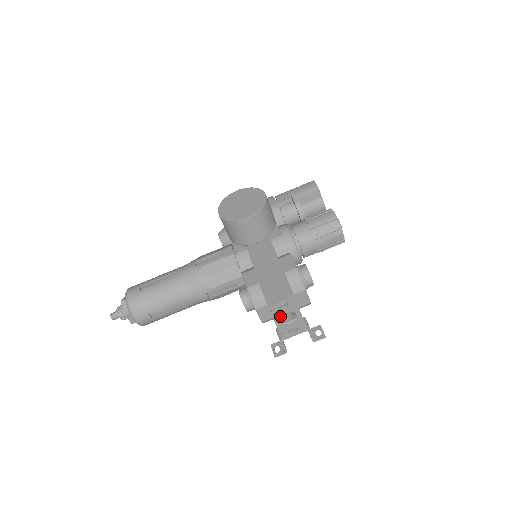
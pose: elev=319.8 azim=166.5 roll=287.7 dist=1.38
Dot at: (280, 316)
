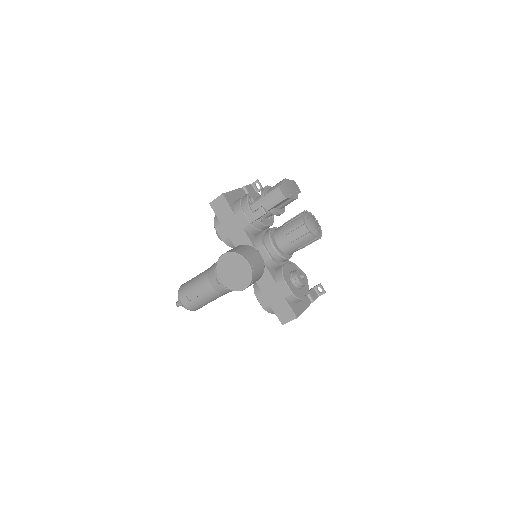
Dot at: occluded
